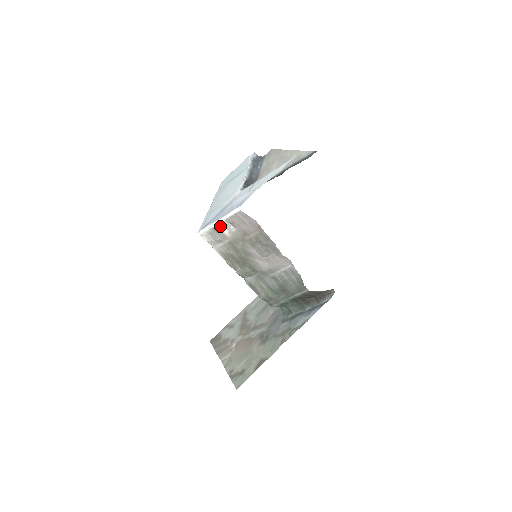
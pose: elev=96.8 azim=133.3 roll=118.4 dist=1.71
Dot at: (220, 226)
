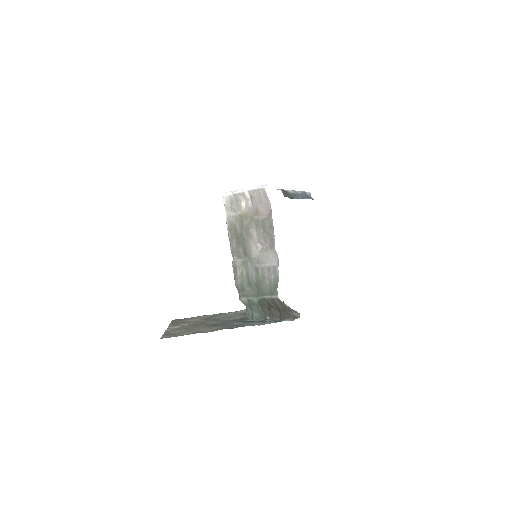
Dot at: (242, 196)
